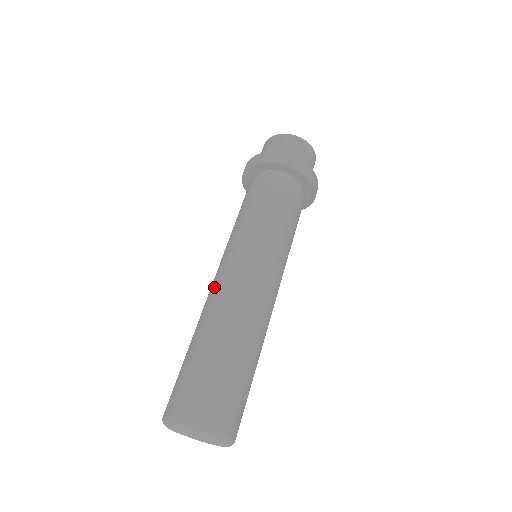
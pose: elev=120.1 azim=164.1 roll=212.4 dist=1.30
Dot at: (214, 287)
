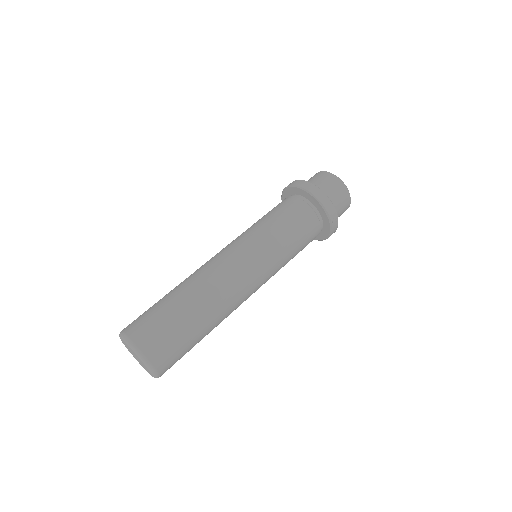
Dot at: (216, 265)
